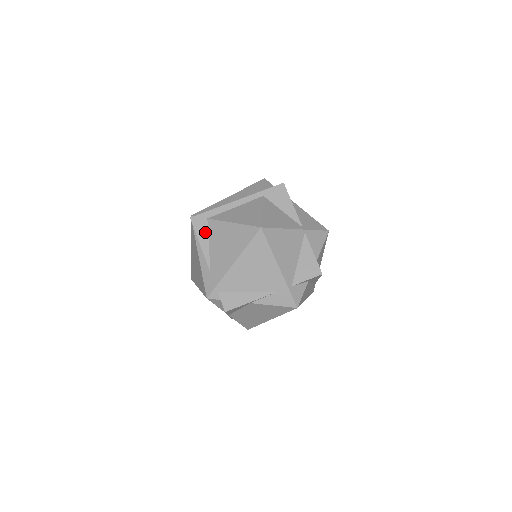
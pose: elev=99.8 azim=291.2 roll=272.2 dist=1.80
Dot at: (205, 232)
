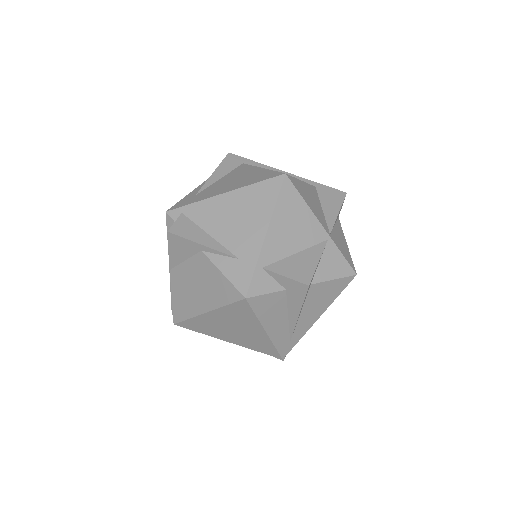
Dot at: (229, 169)
